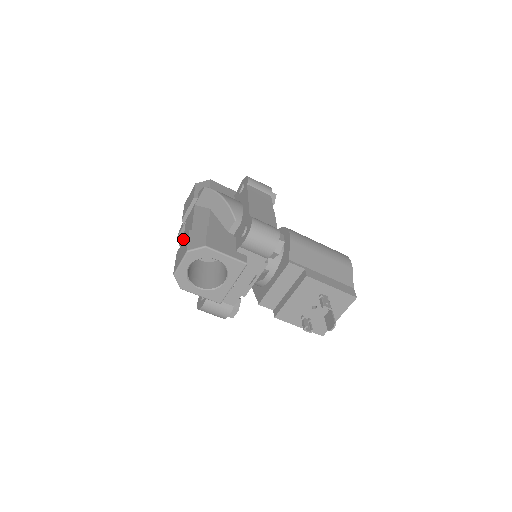
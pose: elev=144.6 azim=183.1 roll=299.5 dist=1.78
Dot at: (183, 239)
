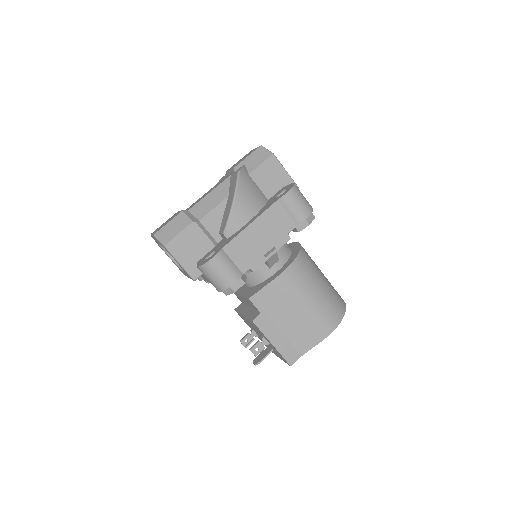
Dot at: (197, 200)
